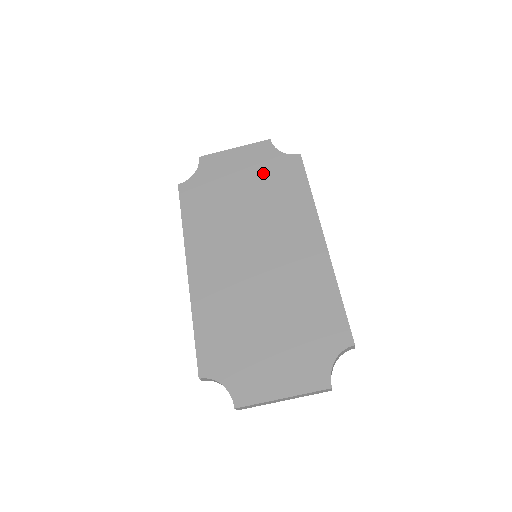
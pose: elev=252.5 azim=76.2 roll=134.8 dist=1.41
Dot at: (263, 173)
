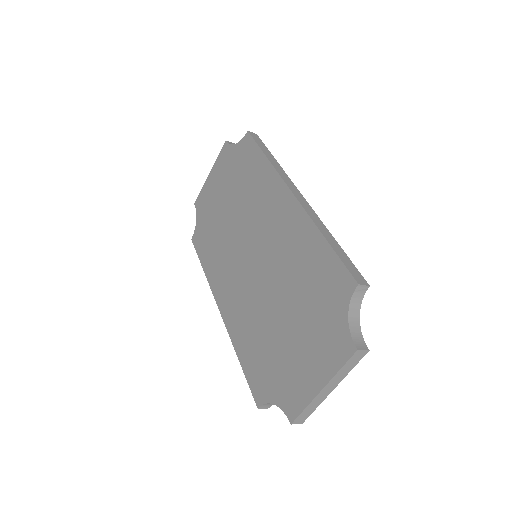
Dot at: (232, 176)
